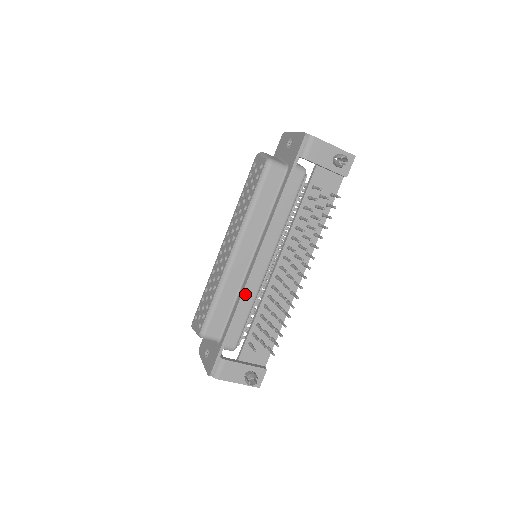
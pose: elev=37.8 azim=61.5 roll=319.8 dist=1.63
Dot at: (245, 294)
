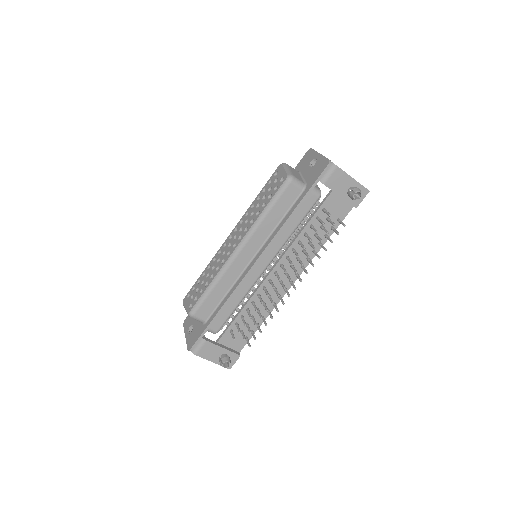
Dot at: (238, 289)
